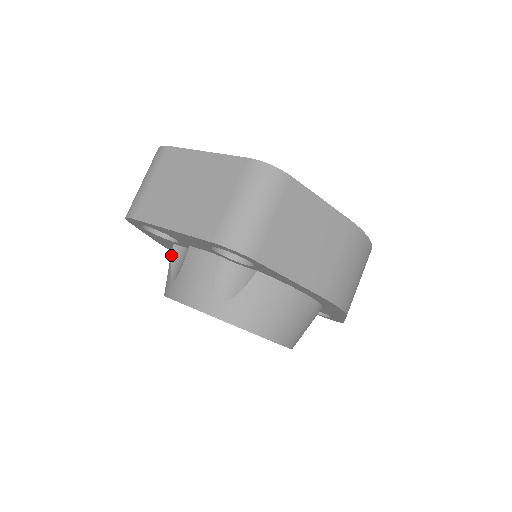
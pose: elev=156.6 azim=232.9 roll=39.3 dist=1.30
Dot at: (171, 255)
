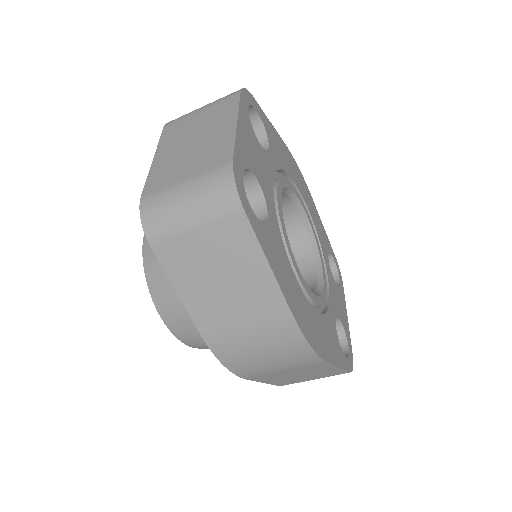
Dot at: occluded
